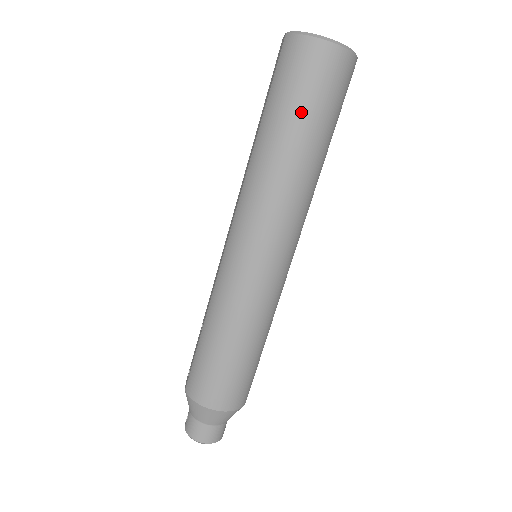
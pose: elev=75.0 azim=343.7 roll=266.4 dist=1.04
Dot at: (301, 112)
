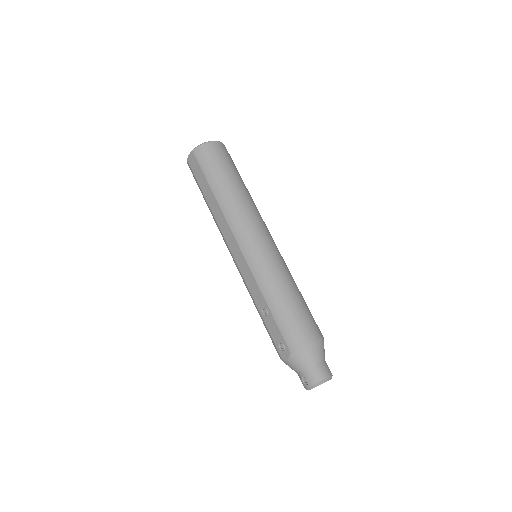
Dot at: (228, 170)
